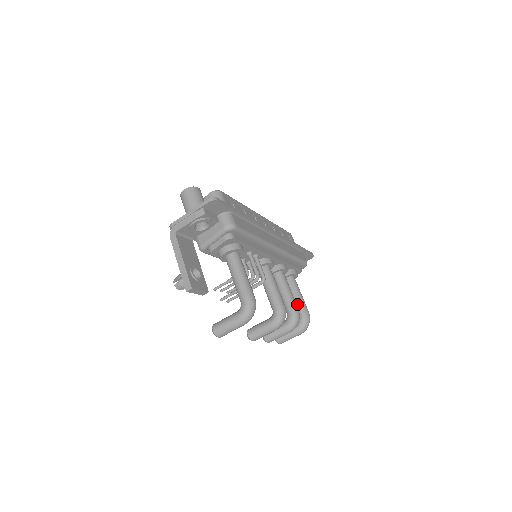
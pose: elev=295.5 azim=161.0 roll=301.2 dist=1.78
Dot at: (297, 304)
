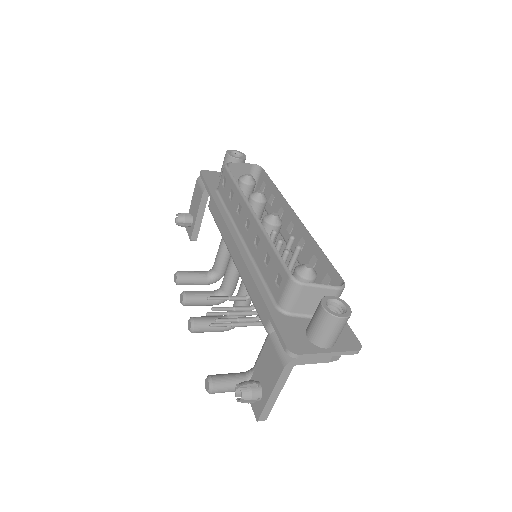
Dot at: (225, 264)
